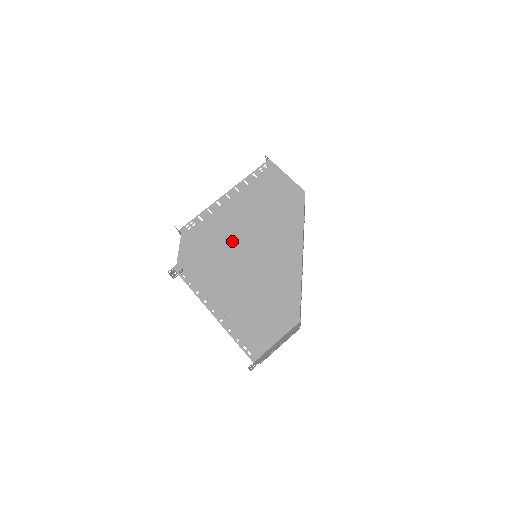
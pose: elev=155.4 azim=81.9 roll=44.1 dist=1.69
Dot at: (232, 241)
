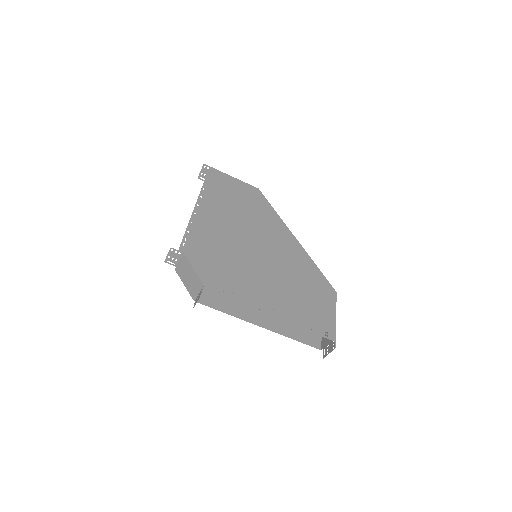
Dot at: (237, 245)
